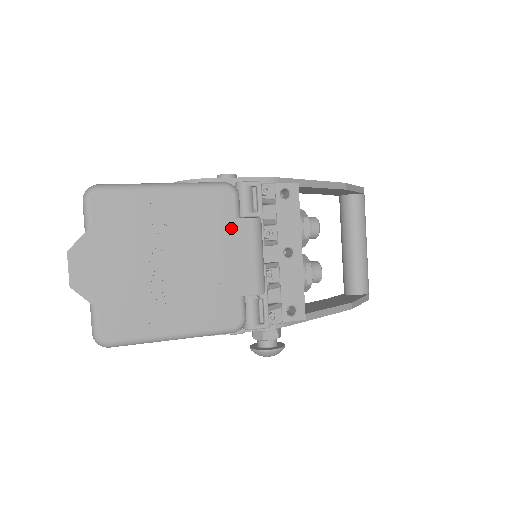
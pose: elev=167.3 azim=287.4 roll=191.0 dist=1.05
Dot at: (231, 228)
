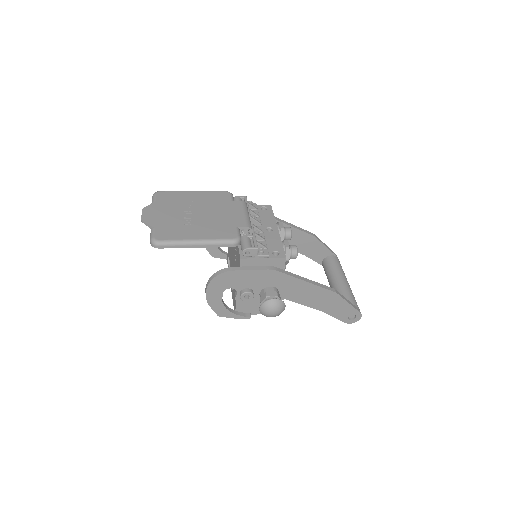
Dot at: (229, 204)
